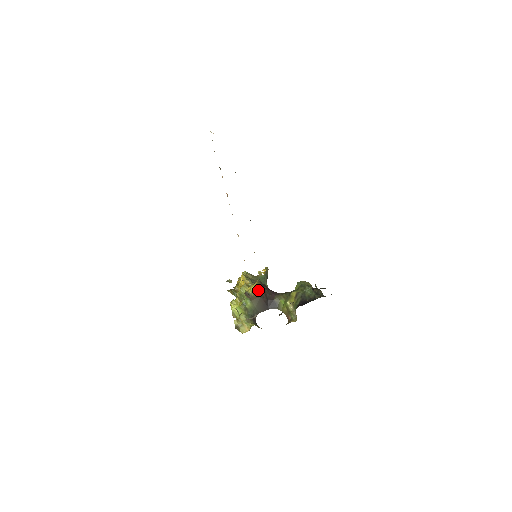
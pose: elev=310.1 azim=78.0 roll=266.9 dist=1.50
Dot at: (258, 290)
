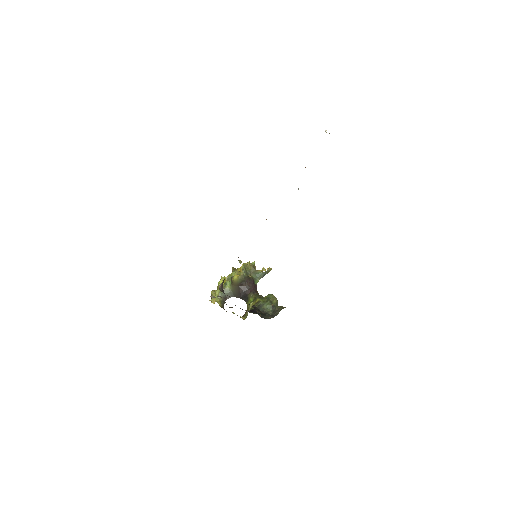
Dot at: (239, 281)
